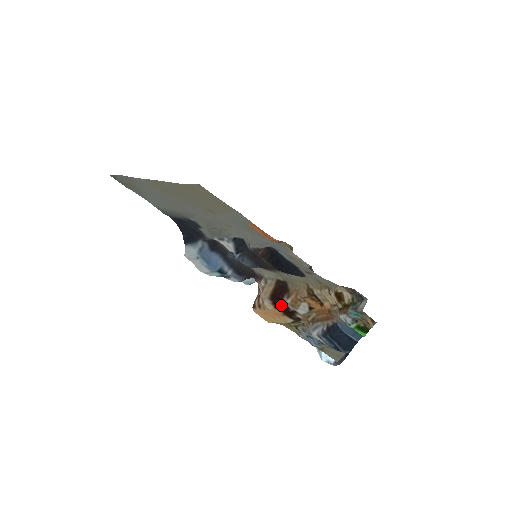
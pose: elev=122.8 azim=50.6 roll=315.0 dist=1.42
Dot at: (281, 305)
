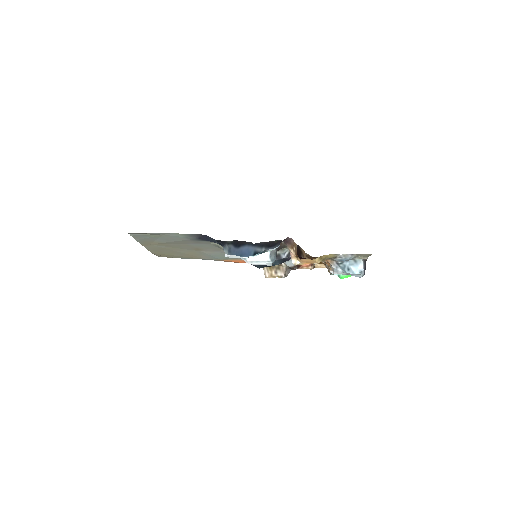
Dot at: occluded
